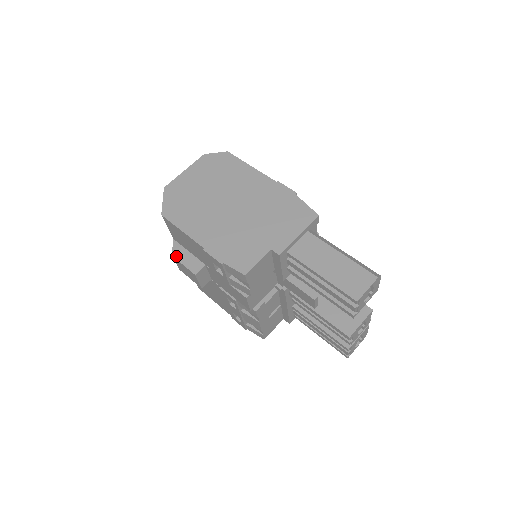
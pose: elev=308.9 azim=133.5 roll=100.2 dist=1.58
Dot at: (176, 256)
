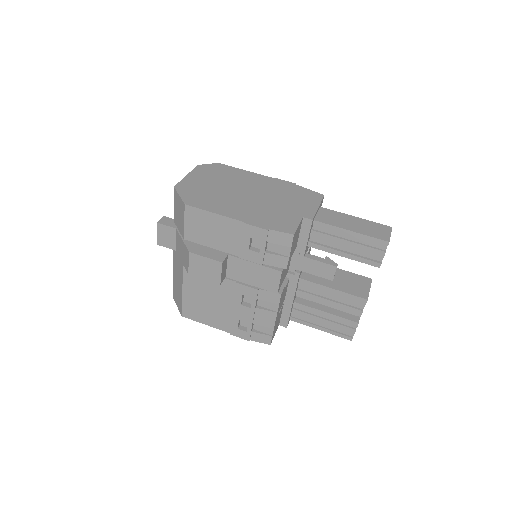
Dot at: (194, 252)
